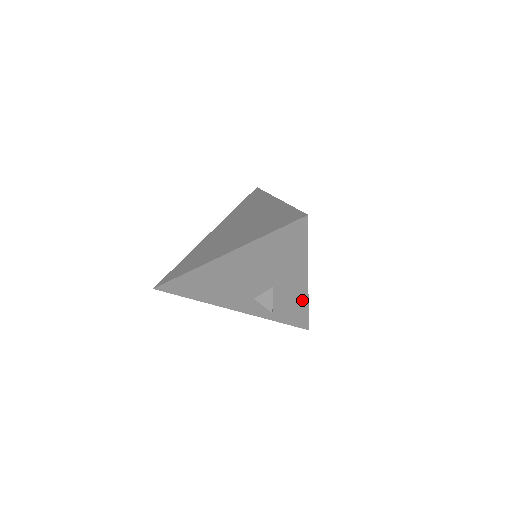
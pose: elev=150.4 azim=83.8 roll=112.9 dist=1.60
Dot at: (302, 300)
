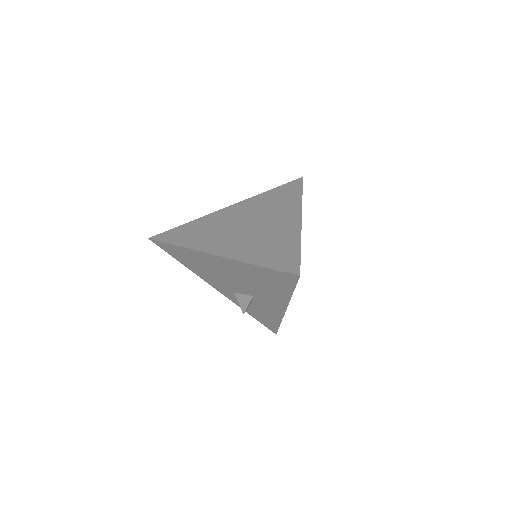
Dot at: (277, 317)
